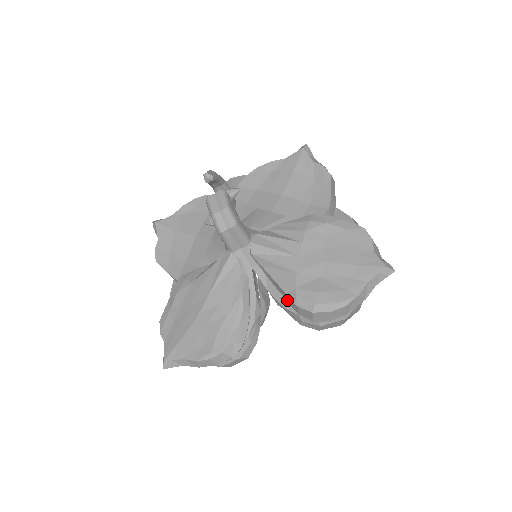
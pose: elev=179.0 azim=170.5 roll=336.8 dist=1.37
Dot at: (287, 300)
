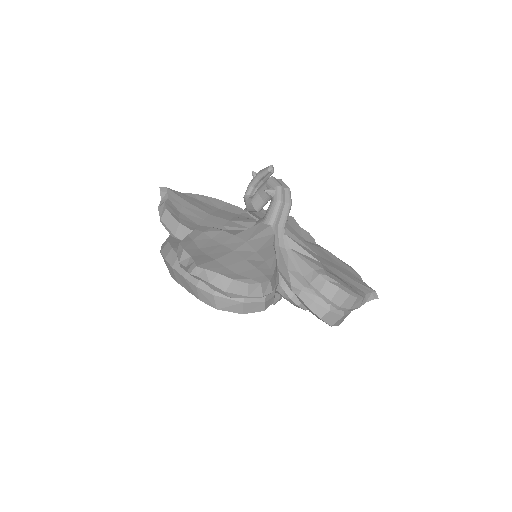
Dot at: (310, 278)
